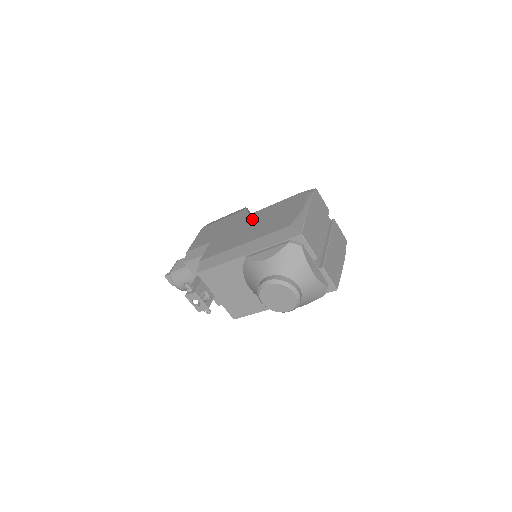
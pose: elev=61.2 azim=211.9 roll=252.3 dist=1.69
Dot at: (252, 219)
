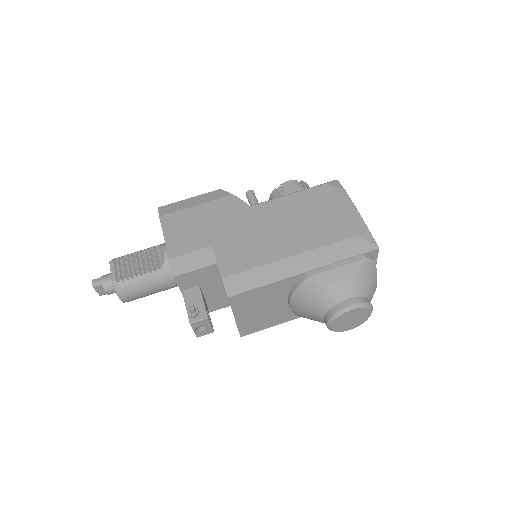
Dot at: (268, 215)
